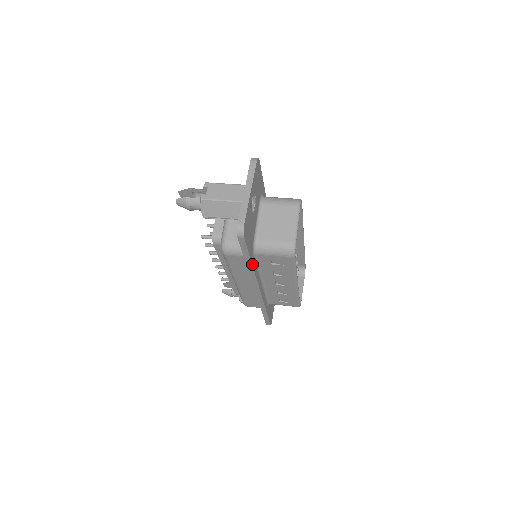
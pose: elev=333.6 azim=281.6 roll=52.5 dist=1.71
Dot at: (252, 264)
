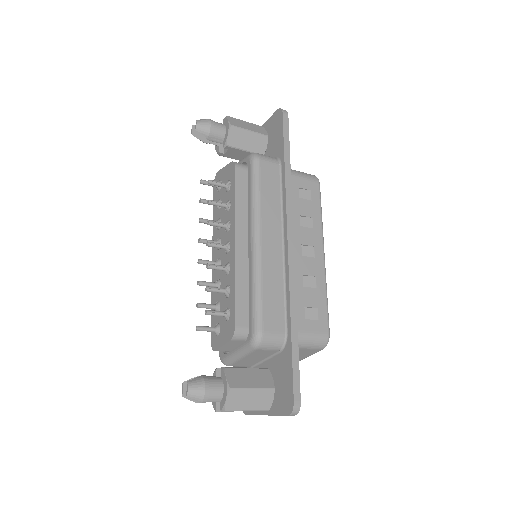
Dot at: (289, 169)
